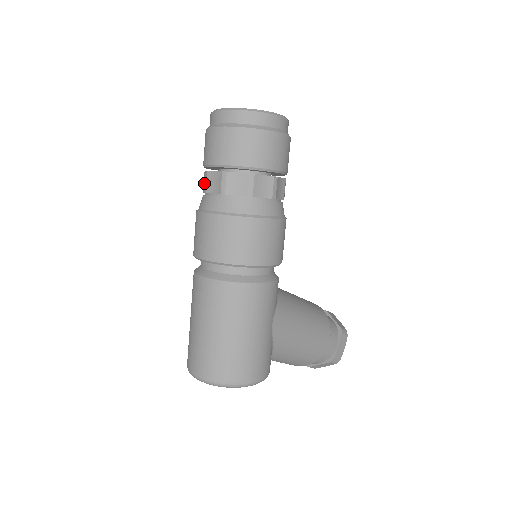
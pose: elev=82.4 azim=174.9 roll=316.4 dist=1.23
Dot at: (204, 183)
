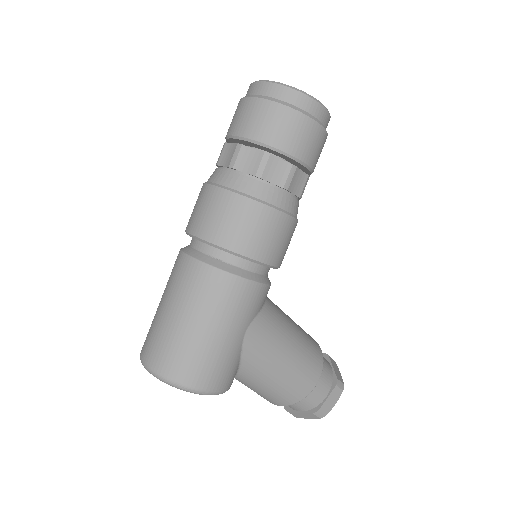
Dot at: occluded
